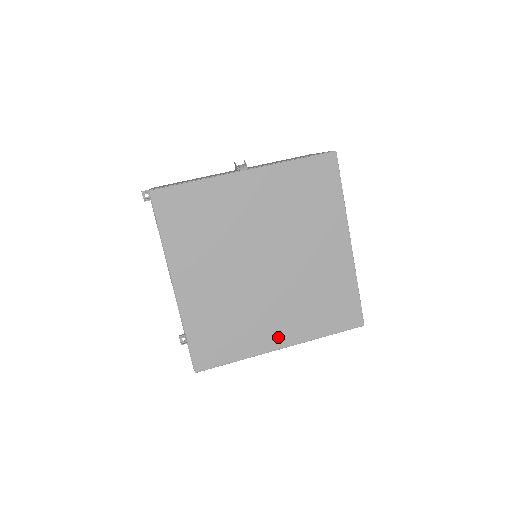
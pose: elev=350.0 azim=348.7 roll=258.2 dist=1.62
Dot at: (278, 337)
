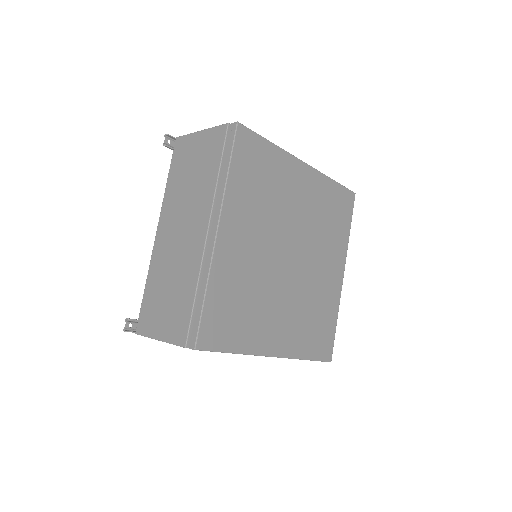
Dot at: (275, 342)
